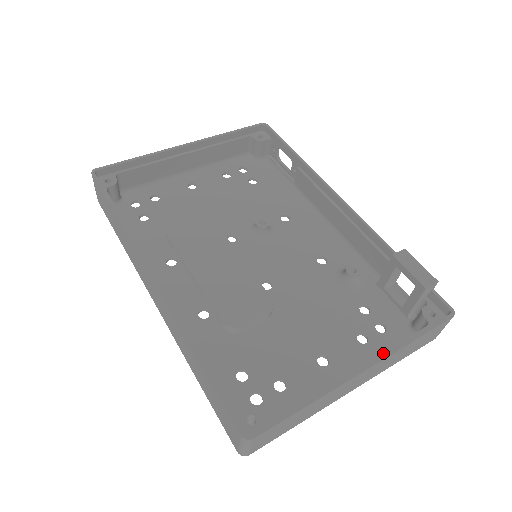
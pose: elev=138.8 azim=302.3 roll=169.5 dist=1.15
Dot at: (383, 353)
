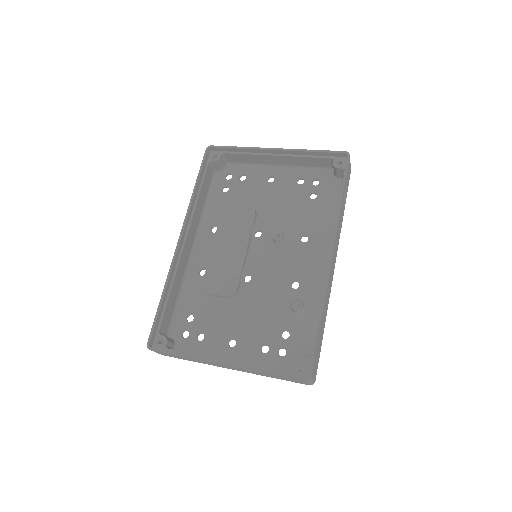
Dot at: (248, 365)
